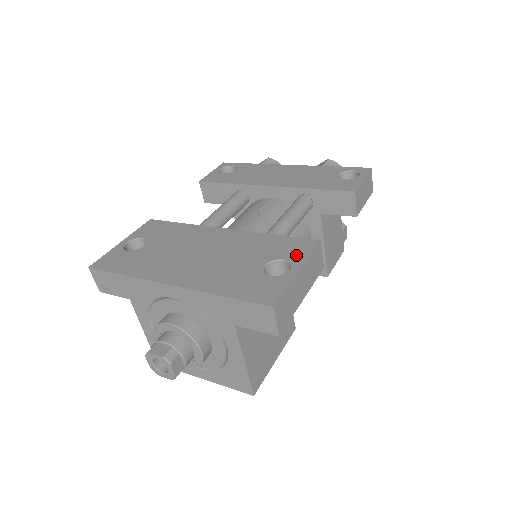
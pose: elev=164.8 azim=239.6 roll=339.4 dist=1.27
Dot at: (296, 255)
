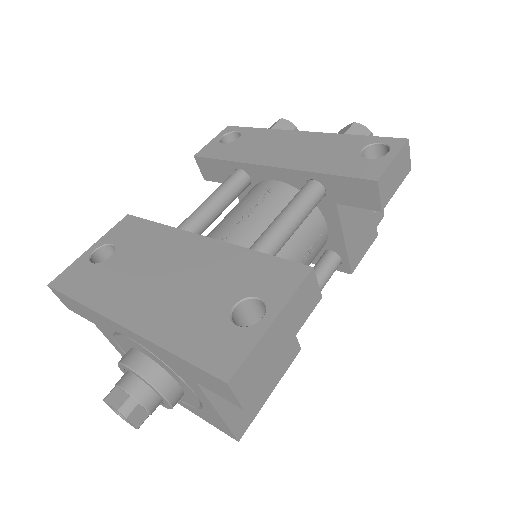
Dot at: (276, 292)
